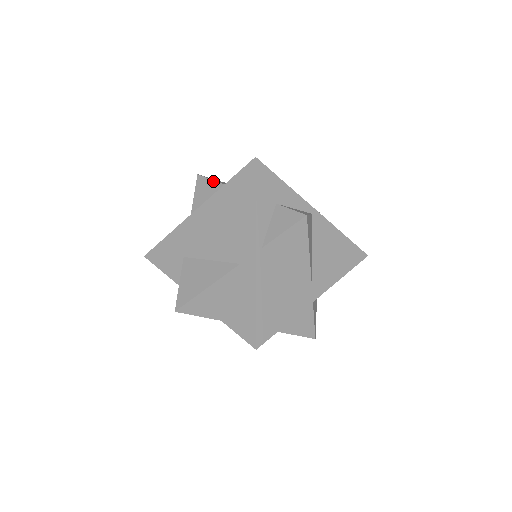
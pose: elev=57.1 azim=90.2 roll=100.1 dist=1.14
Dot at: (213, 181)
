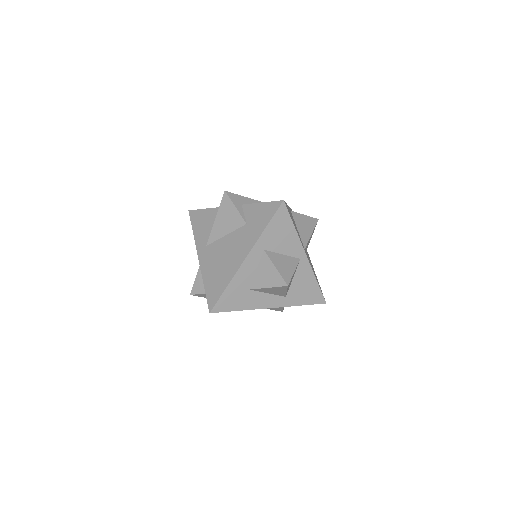
Dot at: occluded
